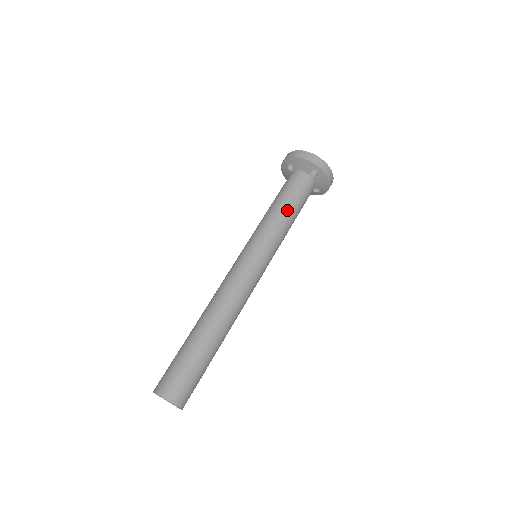
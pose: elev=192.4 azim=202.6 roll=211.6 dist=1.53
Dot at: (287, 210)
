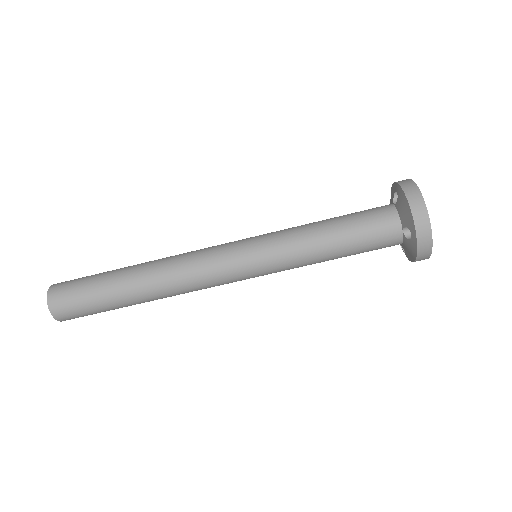
Dot at: (330, 245)
